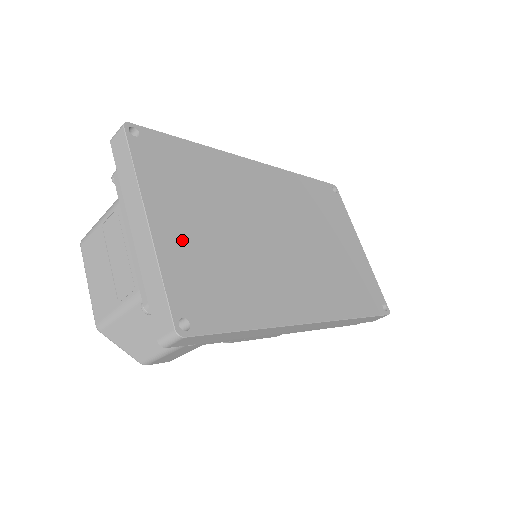
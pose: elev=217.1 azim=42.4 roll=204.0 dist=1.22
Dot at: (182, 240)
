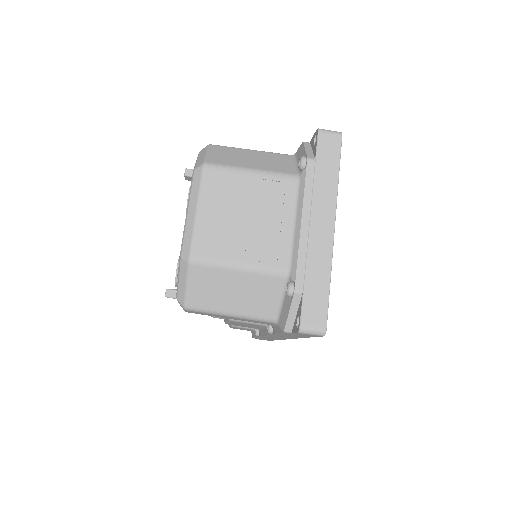
Dot at: occluded
